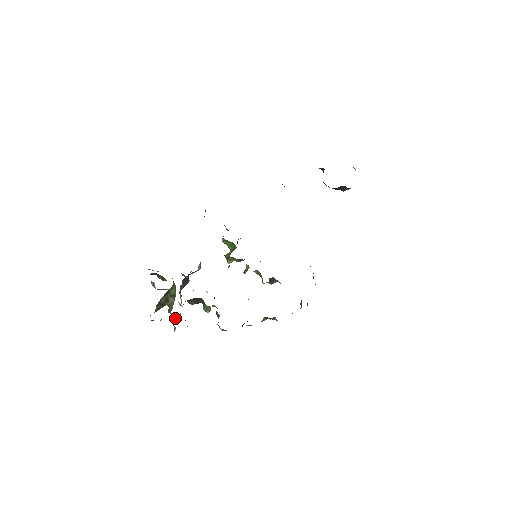
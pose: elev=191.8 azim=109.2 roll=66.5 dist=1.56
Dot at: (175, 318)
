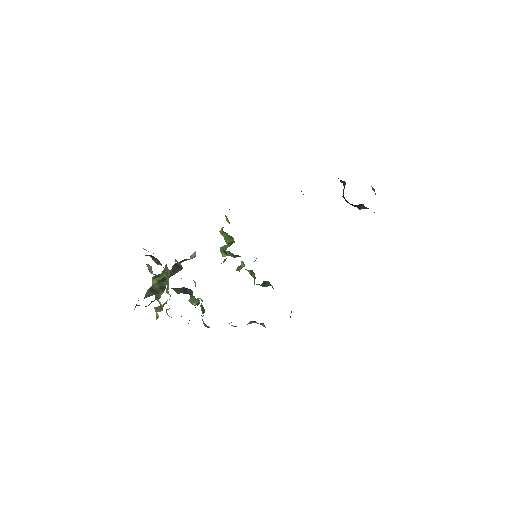
Dot at: (162, 306)
